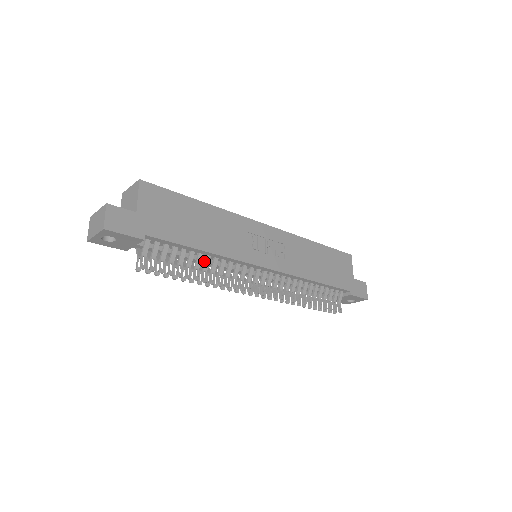
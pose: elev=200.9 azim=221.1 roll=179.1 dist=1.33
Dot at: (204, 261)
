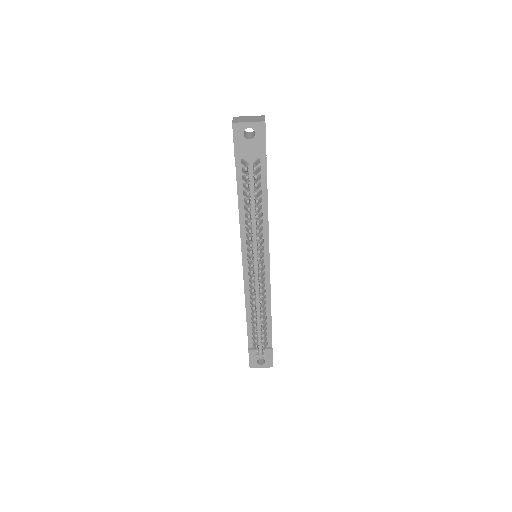
Dot at: (259, 214)
